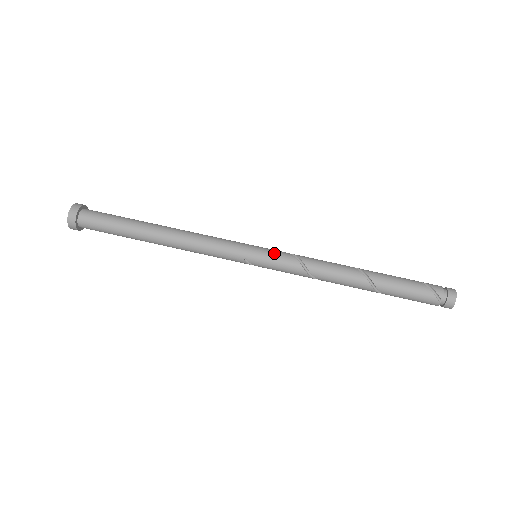
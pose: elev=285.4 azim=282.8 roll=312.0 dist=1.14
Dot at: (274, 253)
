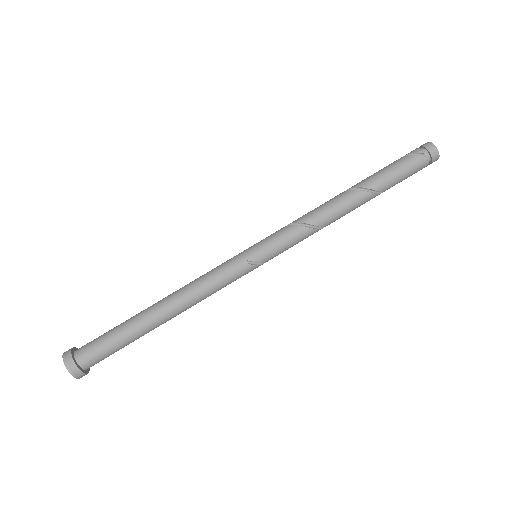
Dot at: (267, 237)
